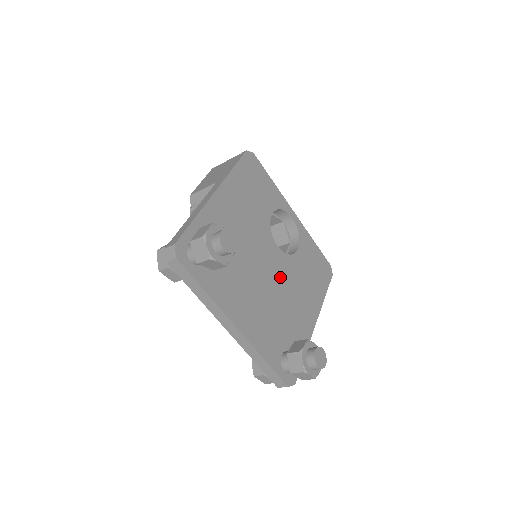
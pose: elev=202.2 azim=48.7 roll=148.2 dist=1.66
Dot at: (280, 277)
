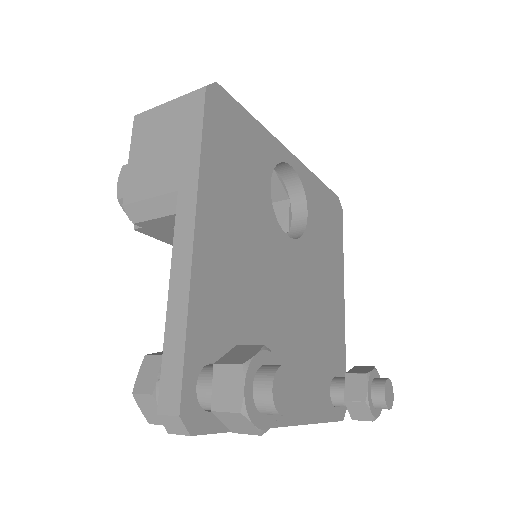
Dot at: (303, 284)
